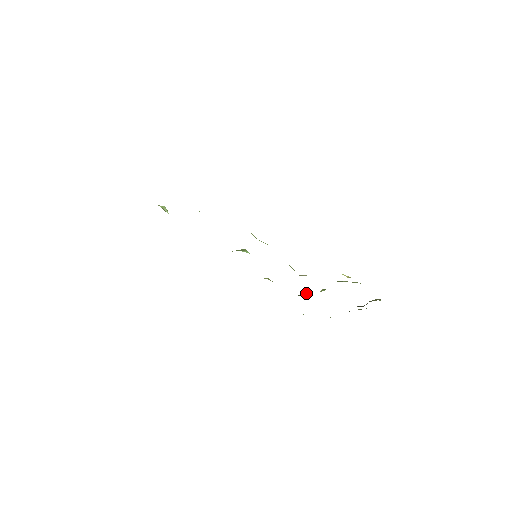
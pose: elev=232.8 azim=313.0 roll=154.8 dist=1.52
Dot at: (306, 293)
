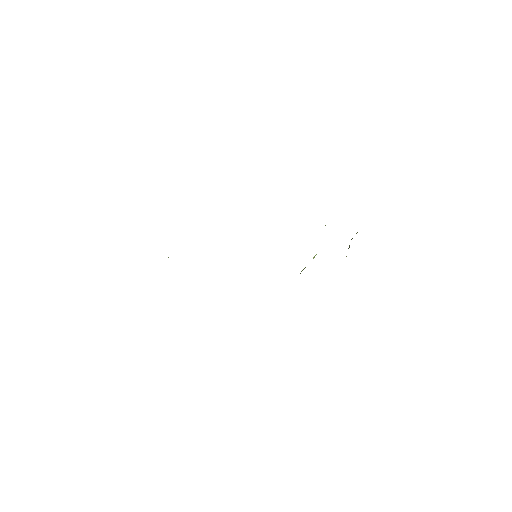
Dot at: (304, 268)
